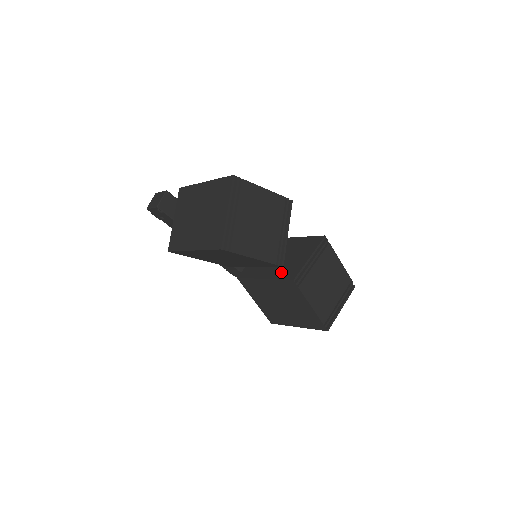
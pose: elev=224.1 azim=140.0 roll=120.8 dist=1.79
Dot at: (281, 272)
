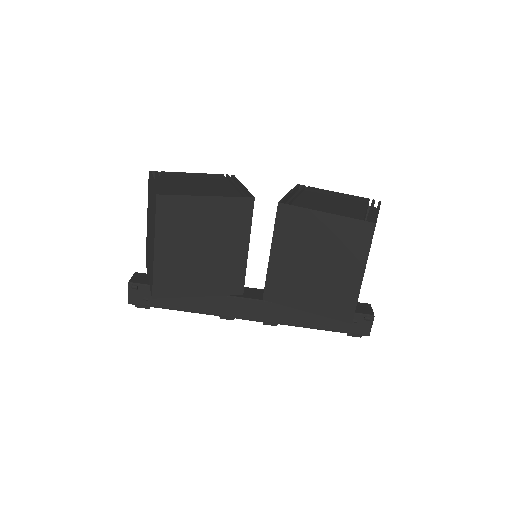
Dot at: occluded
